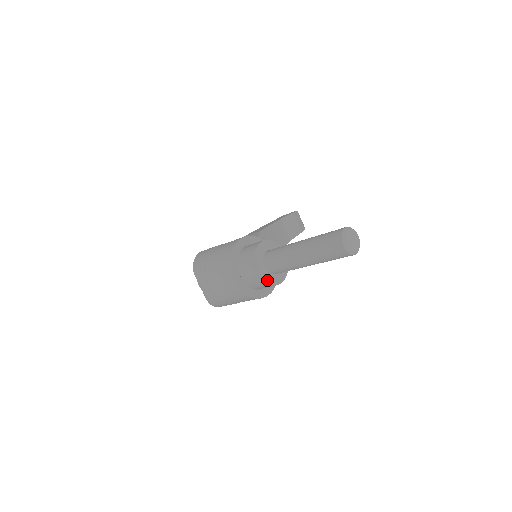
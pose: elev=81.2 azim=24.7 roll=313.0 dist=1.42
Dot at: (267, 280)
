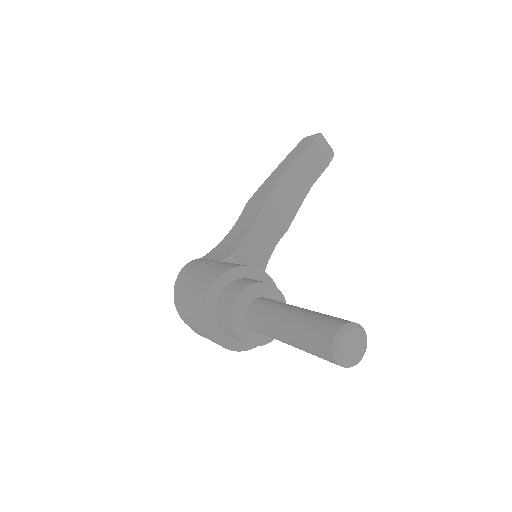
Dot at: (256, 342)
